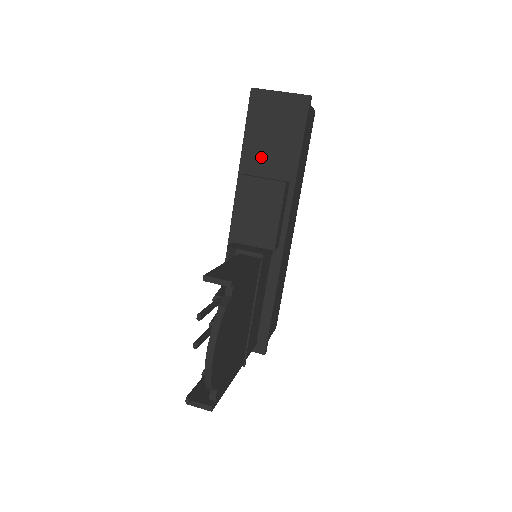
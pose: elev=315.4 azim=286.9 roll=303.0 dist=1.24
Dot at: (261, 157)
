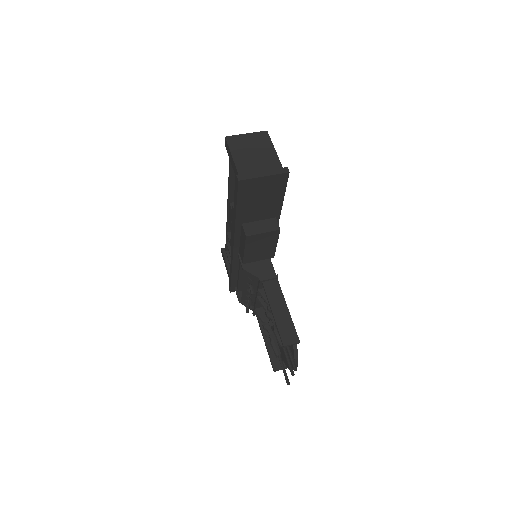
Dot at: (252, 213)
